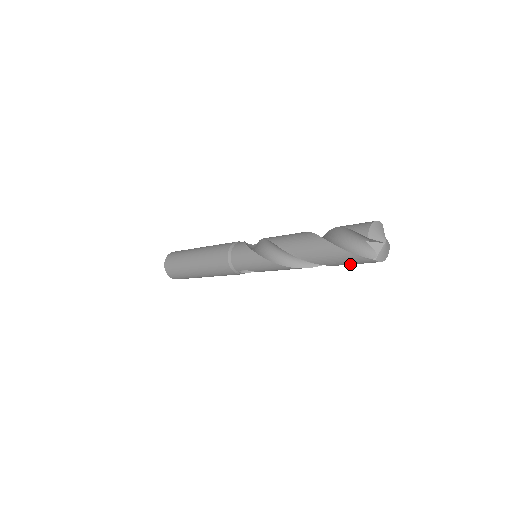
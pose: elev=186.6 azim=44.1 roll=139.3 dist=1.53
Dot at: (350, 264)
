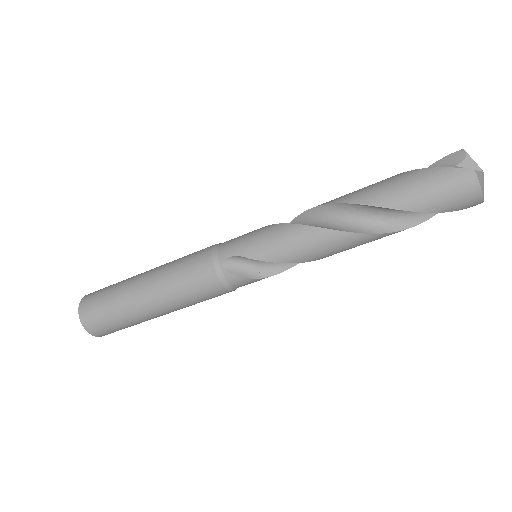
Dot at: (427, 200)
